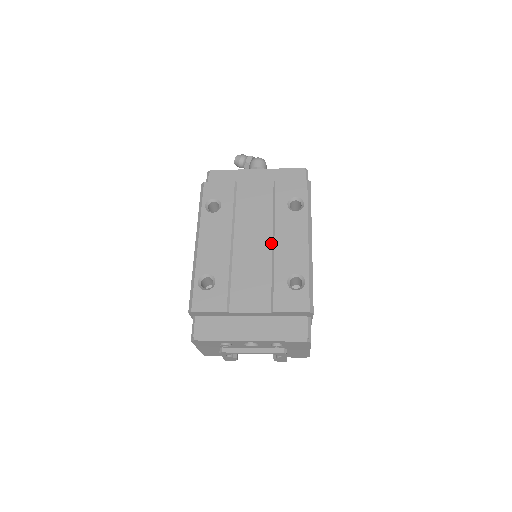
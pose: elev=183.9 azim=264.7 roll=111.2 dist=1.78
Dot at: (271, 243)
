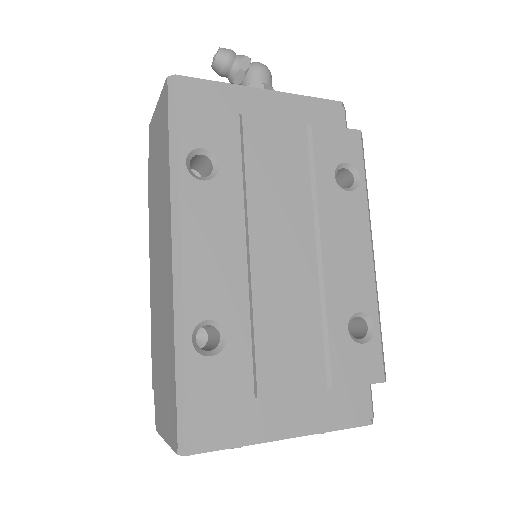
Dot at: (315, 252)
